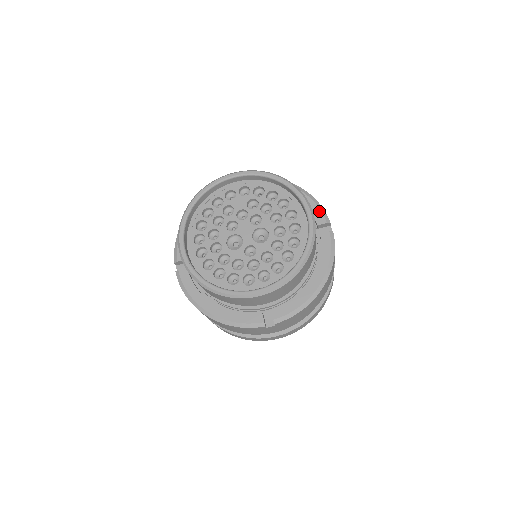
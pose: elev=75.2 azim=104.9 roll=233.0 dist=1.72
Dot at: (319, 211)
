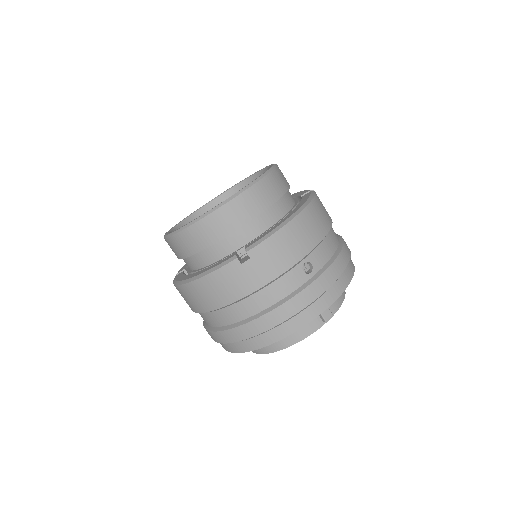
Dot at: (304, 191)
